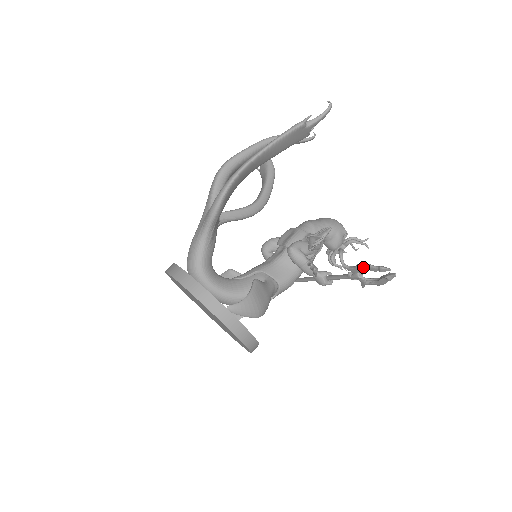
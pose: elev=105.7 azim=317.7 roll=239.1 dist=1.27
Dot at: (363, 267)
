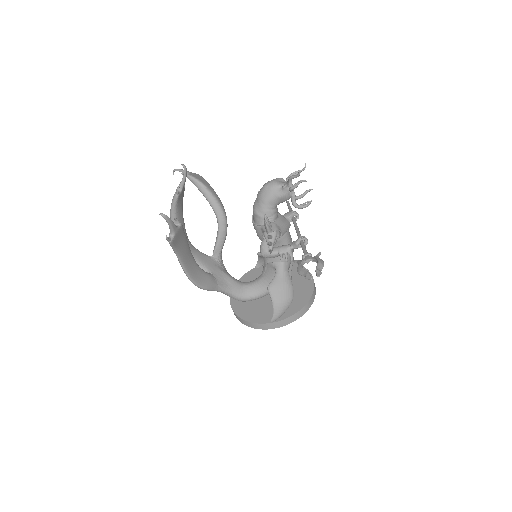
Dot at: (300, 272)
